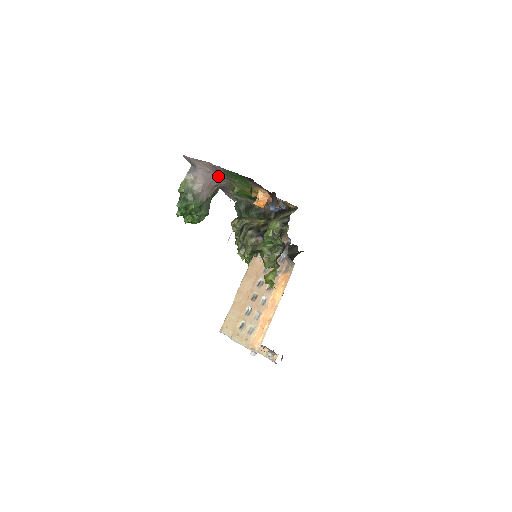
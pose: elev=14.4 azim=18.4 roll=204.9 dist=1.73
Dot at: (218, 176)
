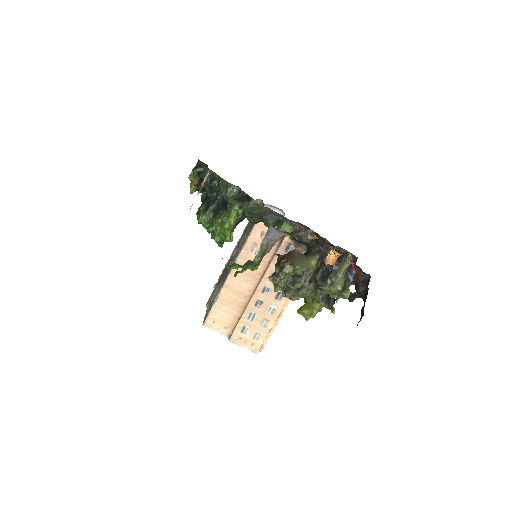
Dot at: occluded
